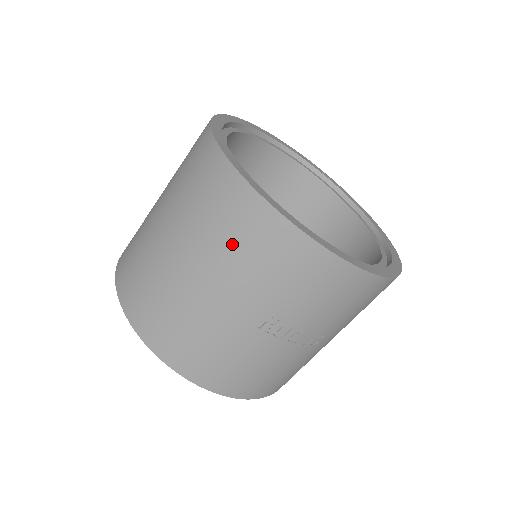
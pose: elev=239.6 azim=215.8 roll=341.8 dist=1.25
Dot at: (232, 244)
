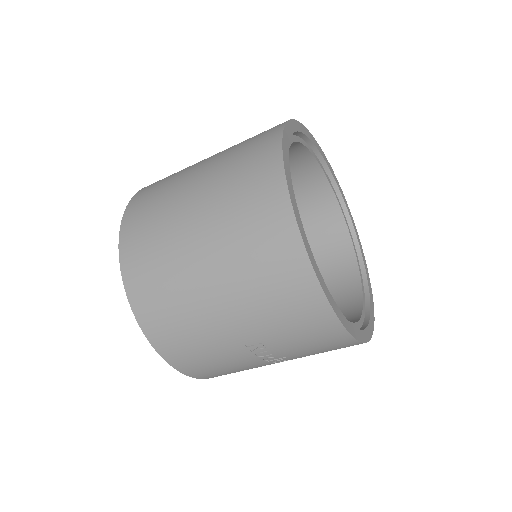
Dot at: (261, 280)
